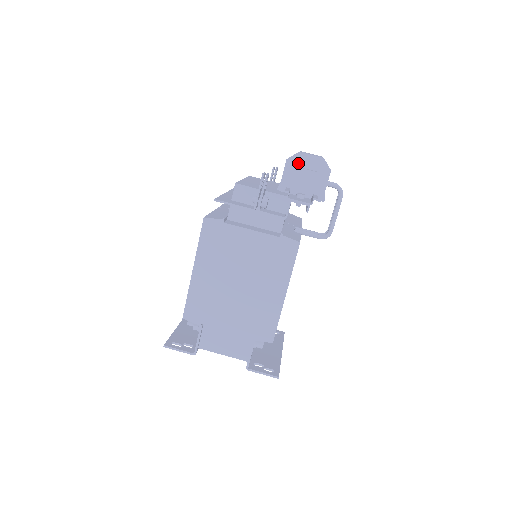
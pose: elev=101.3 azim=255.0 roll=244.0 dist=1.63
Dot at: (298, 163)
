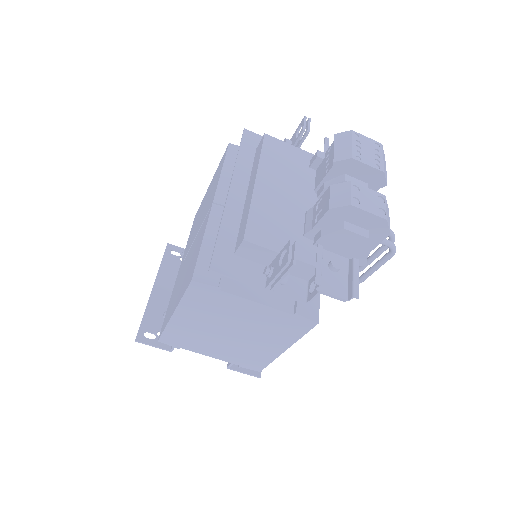
Dot at: (345, 216)
